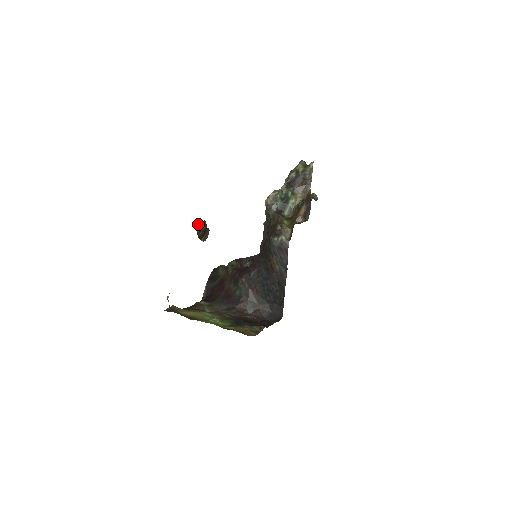
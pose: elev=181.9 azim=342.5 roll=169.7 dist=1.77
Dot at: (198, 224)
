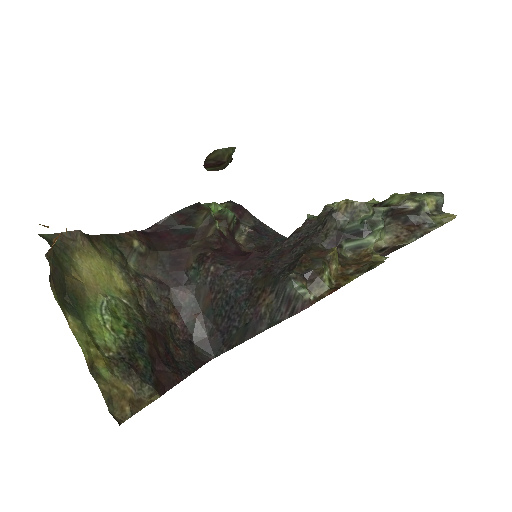
Dot at: occluded
